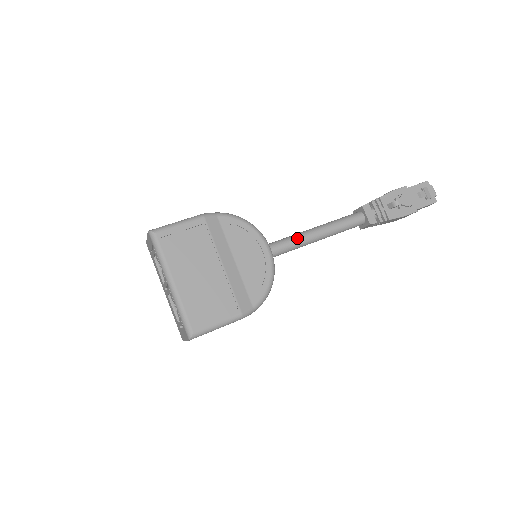
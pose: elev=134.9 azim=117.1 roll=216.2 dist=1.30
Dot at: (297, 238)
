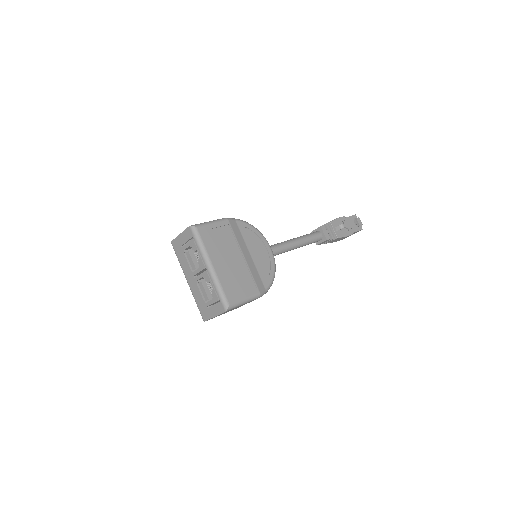
Dot at: (283, 245)
